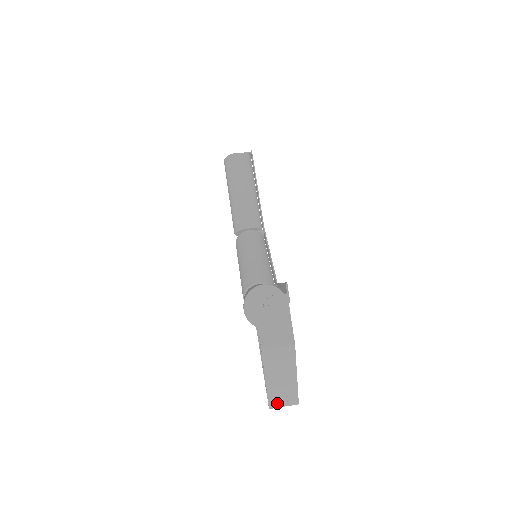
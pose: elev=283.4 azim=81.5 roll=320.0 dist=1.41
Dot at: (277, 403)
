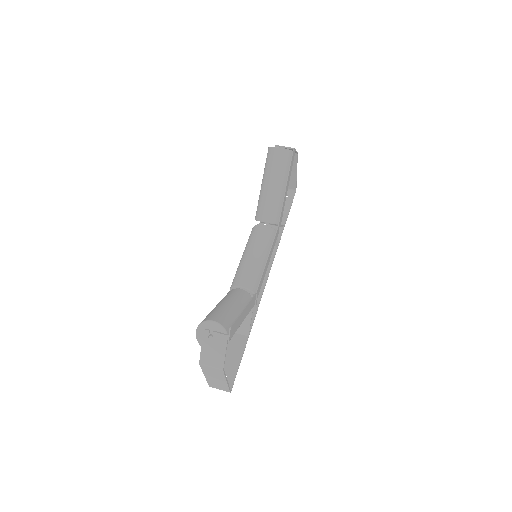
Dot at: (215, 387)
